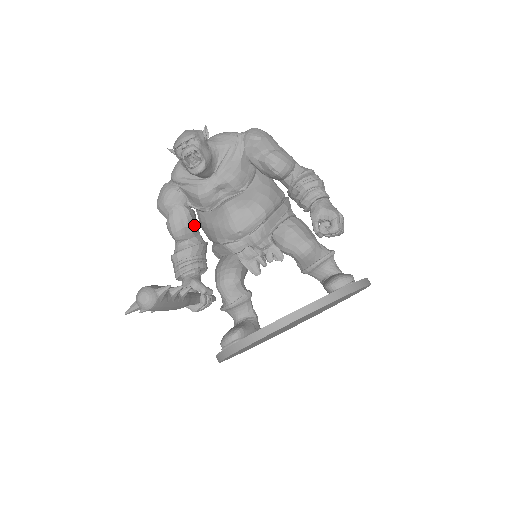
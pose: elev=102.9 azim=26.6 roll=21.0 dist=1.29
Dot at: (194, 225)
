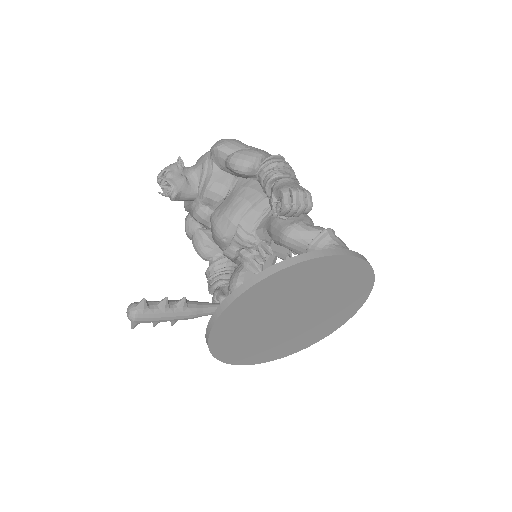
Dot at: (213, 243)
